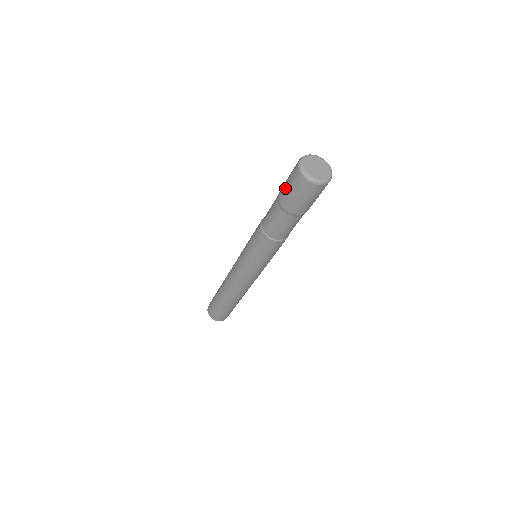
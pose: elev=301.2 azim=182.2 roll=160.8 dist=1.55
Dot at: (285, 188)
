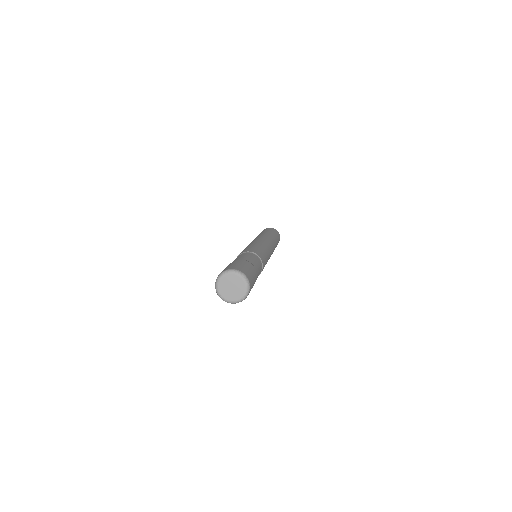
Dot at: occluded
